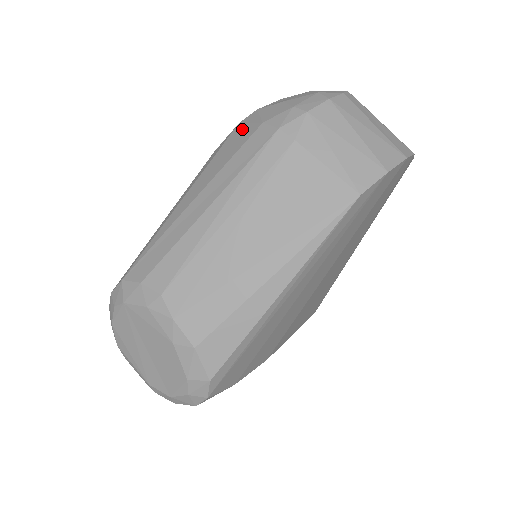
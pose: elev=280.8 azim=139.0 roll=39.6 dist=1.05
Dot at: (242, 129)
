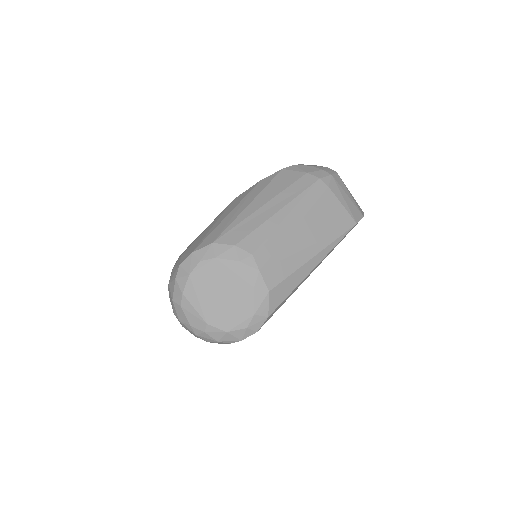
Dot at: (289, 173)
